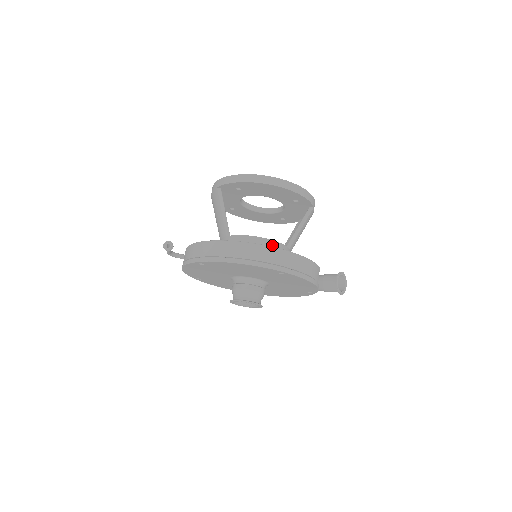
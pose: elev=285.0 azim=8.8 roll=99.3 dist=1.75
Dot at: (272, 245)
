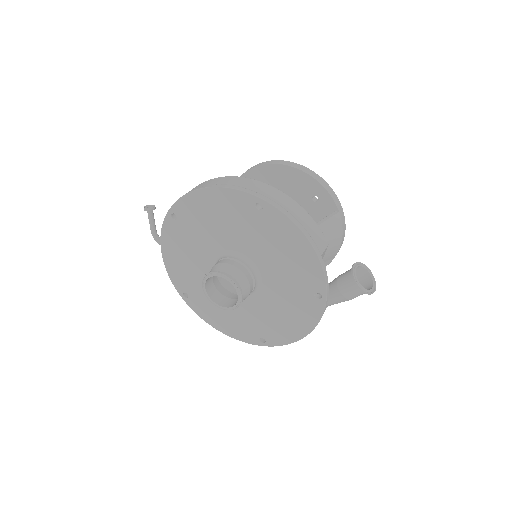
Dot at: occluded
